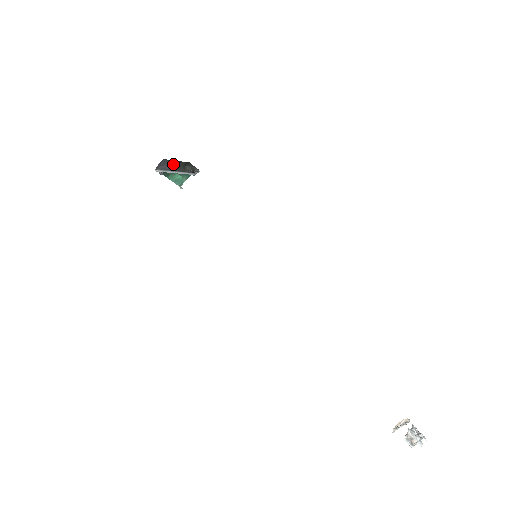
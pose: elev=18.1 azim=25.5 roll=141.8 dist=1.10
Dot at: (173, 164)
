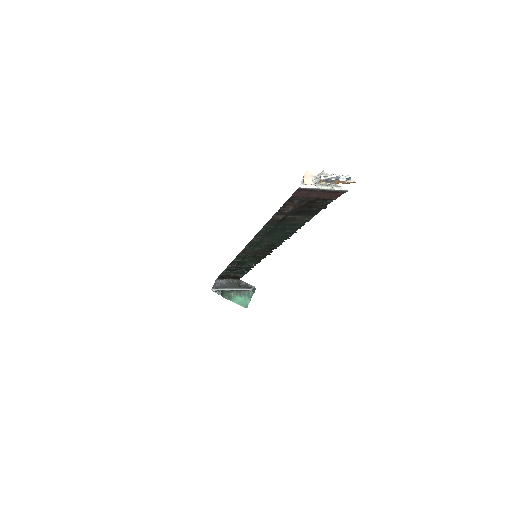
Dot at: (227, 283)
